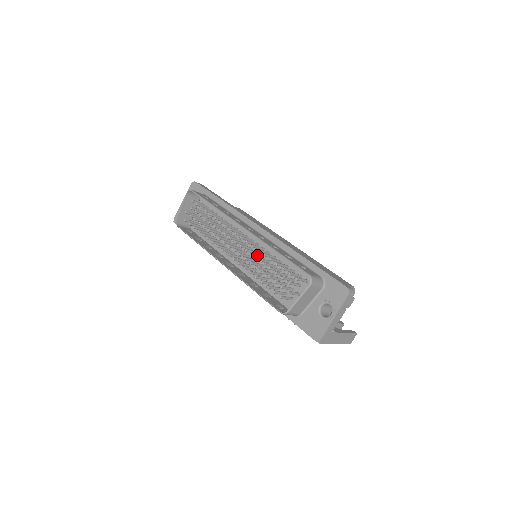
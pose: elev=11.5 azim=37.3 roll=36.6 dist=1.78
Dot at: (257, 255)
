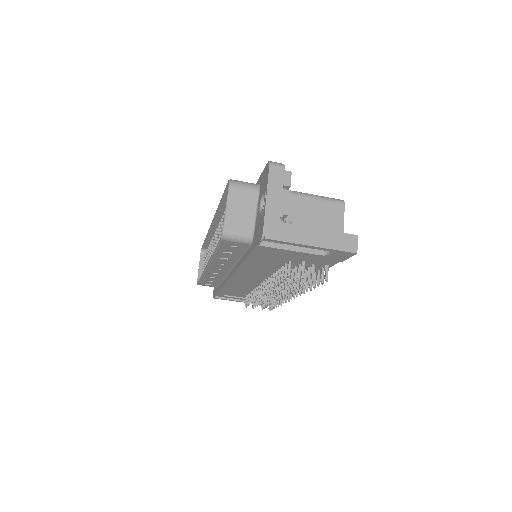
Dot at: occluded
